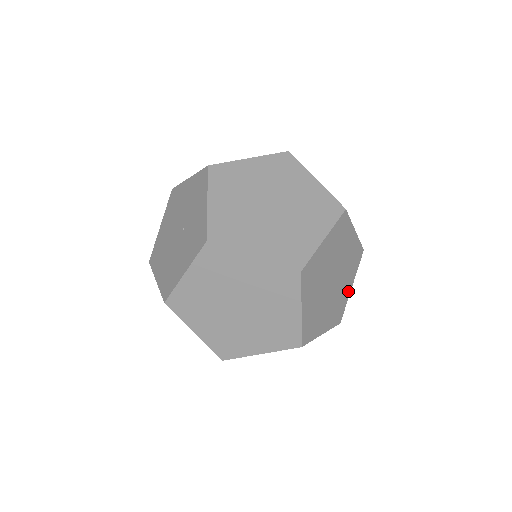
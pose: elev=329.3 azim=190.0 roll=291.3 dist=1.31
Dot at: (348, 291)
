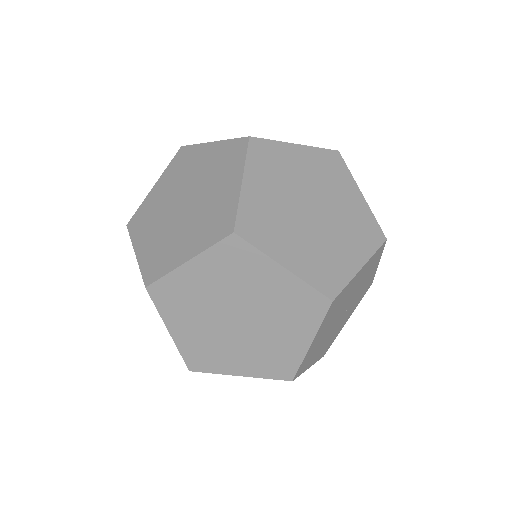
Dot at: (300, 346)
